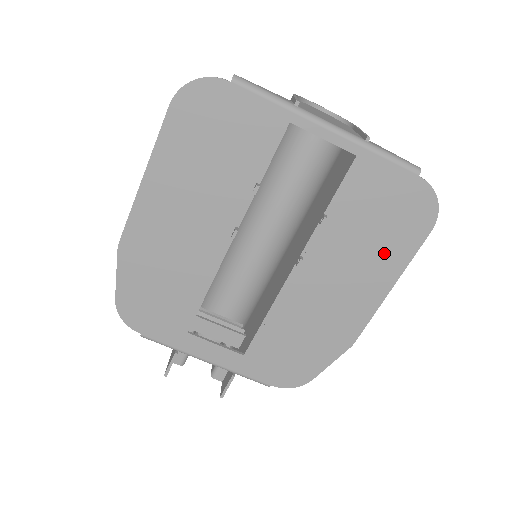
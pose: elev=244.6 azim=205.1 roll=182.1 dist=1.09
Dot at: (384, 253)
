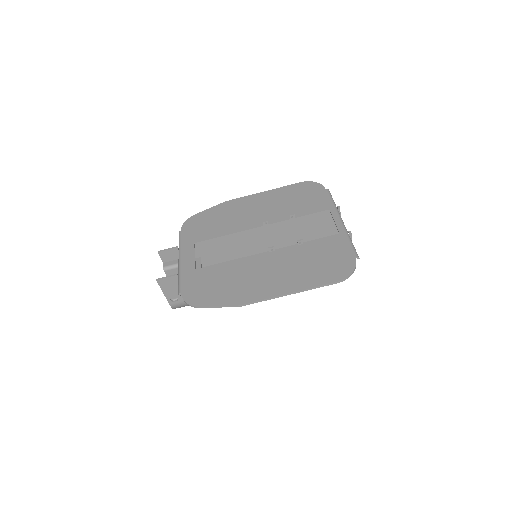
Dot at: (306, 275)
